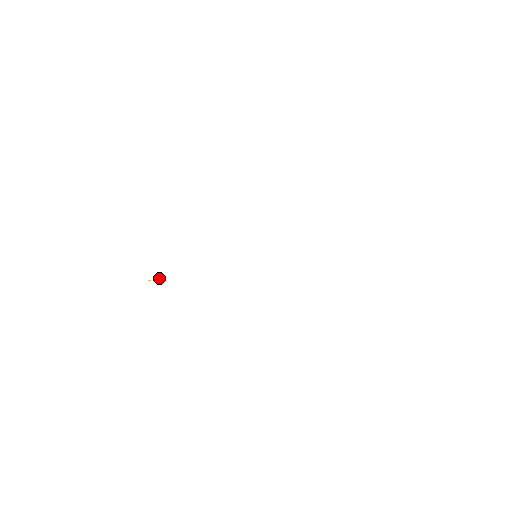
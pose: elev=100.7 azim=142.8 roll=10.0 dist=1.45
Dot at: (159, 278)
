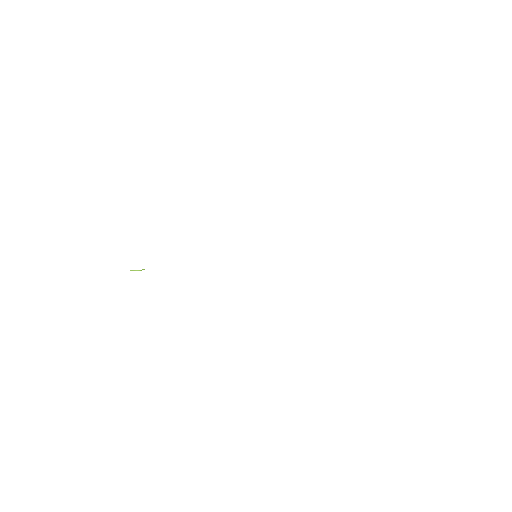
Dot at: occluded
